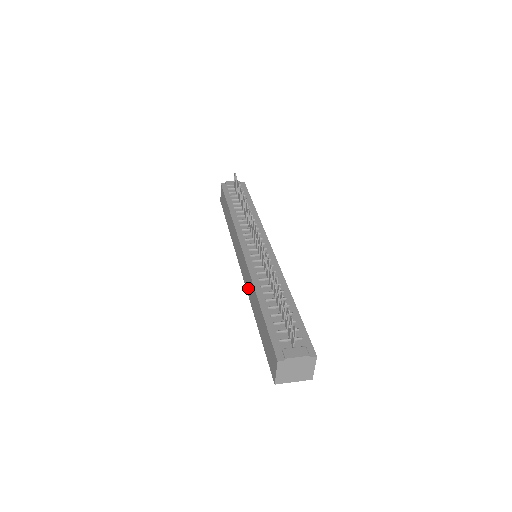
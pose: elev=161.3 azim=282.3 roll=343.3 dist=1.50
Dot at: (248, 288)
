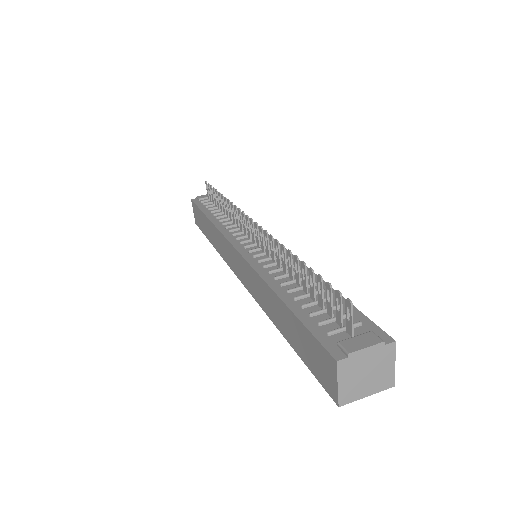
Dot at: (256, 293)
